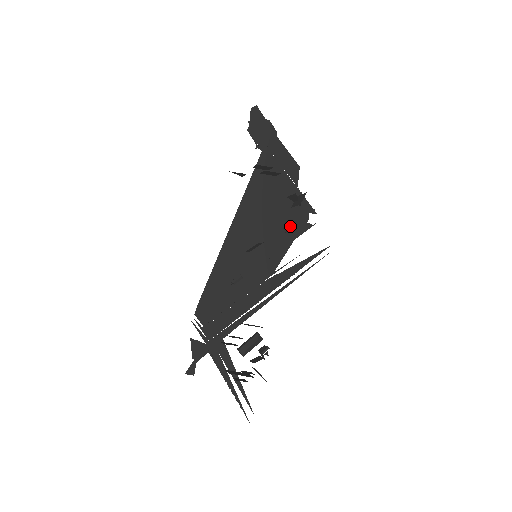
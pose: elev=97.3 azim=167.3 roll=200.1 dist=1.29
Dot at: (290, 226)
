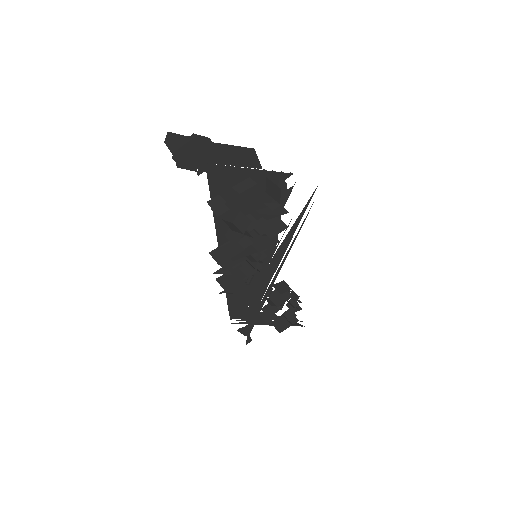
Dot at: occluded
